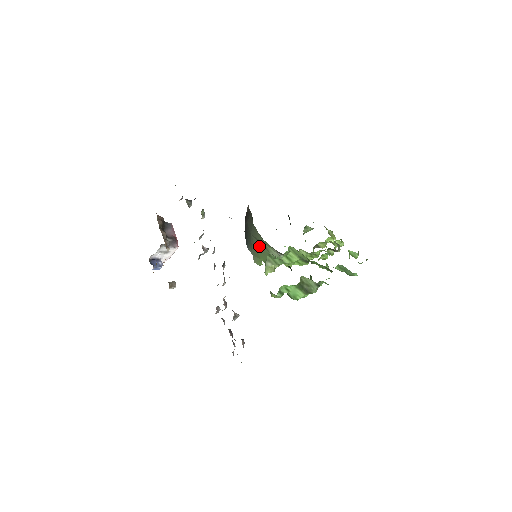
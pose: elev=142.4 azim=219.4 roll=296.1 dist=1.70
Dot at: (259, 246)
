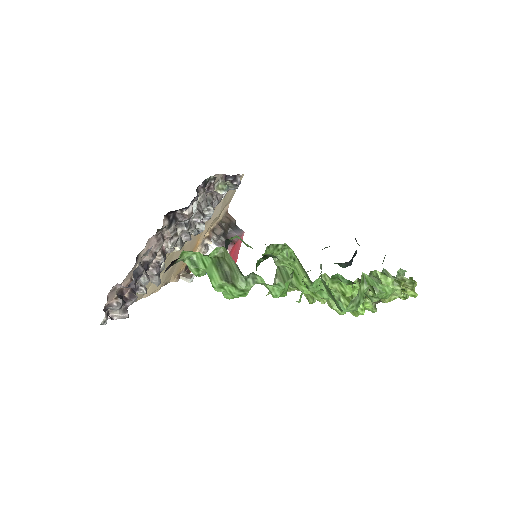
Dot at: occluded
